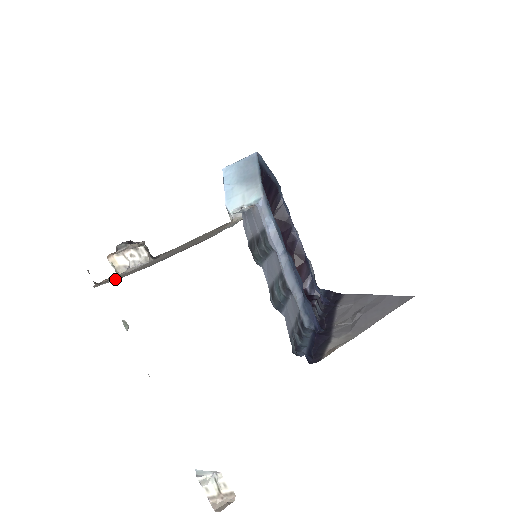
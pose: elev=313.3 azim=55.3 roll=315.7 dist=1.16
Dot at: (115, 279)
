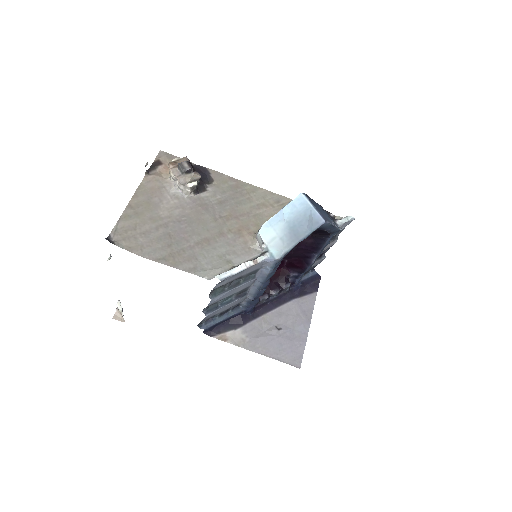
Dot at: (135, 216)
